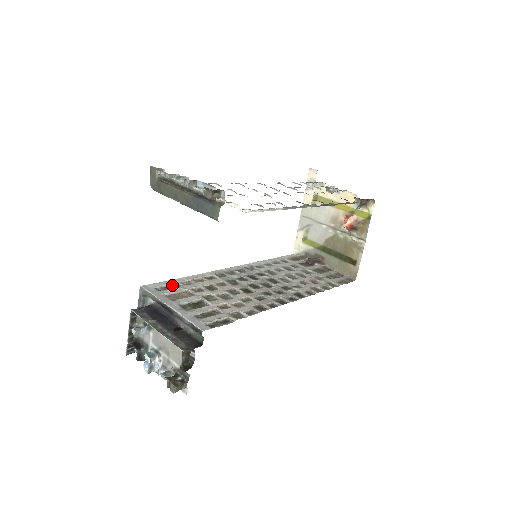
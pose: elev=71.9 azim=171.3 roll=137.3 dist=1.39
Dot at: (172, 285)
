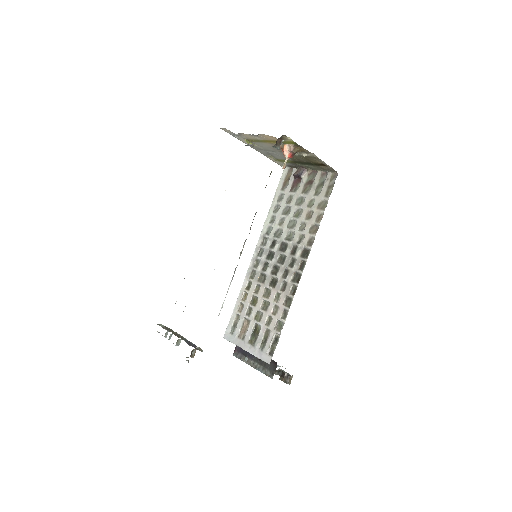
Dot at: (235, 318)
